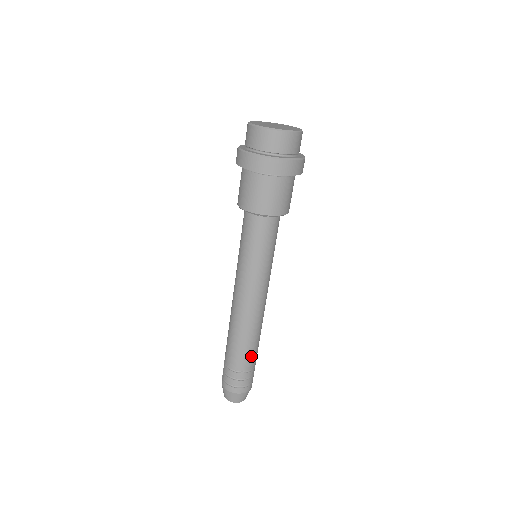
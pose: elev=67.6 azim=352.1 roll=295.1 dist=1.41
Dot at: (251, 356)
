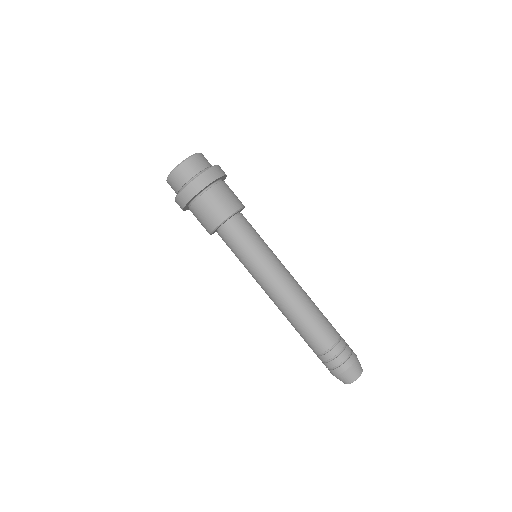
Dot at: (323, 332)
